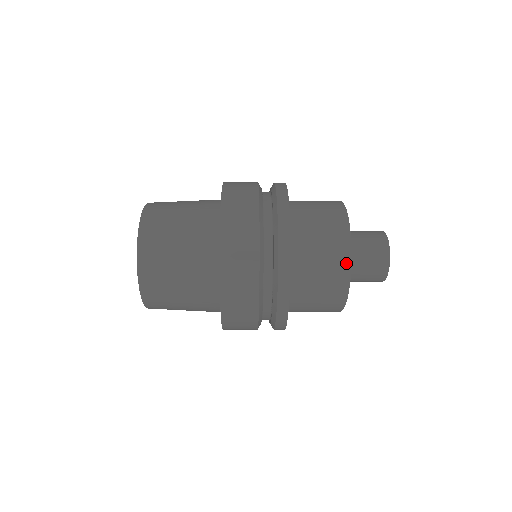
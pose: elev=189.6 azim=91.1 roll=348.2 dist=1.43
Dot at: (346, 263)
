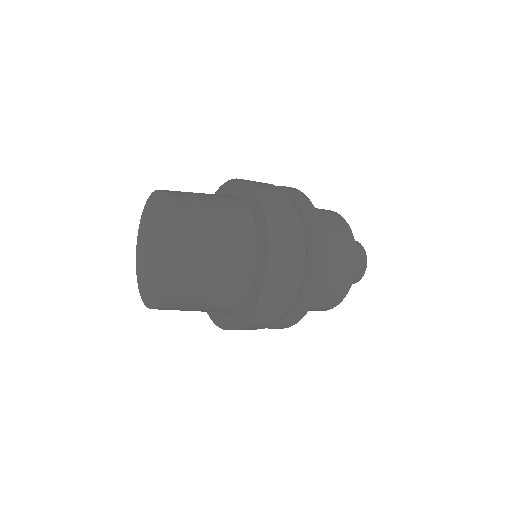
Dot at: (349, 282)
